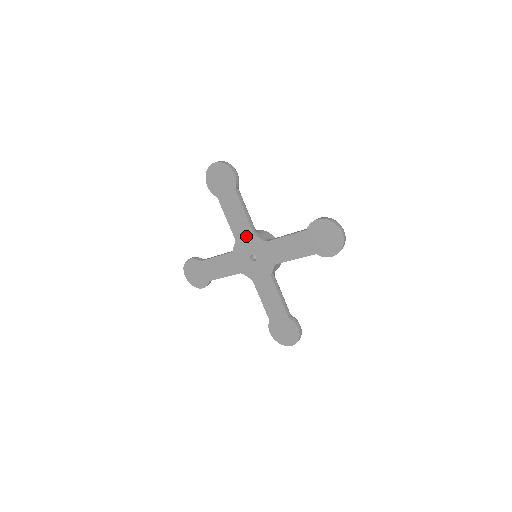
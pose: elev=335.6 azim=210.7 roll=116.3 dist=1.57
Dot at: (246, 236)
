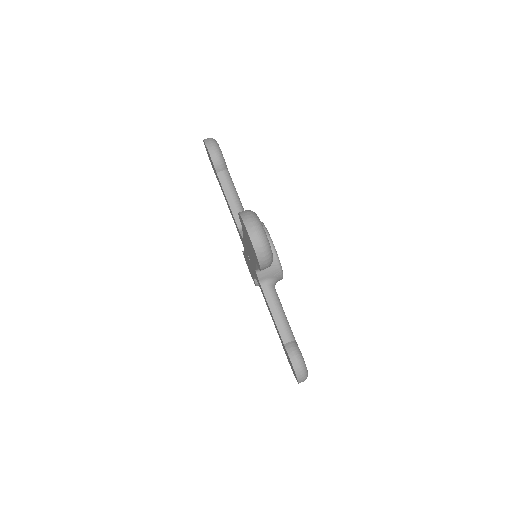
Dot at: (250, 258)
